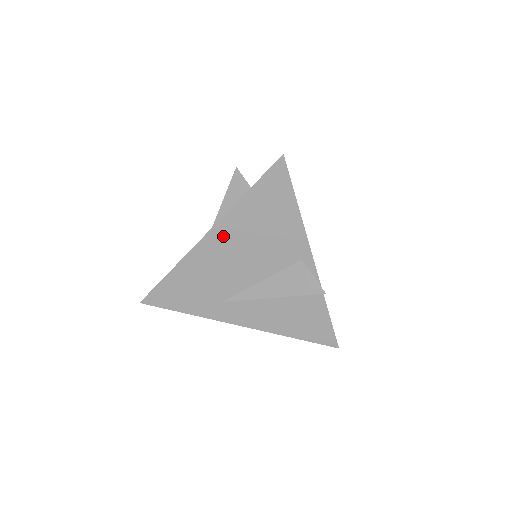
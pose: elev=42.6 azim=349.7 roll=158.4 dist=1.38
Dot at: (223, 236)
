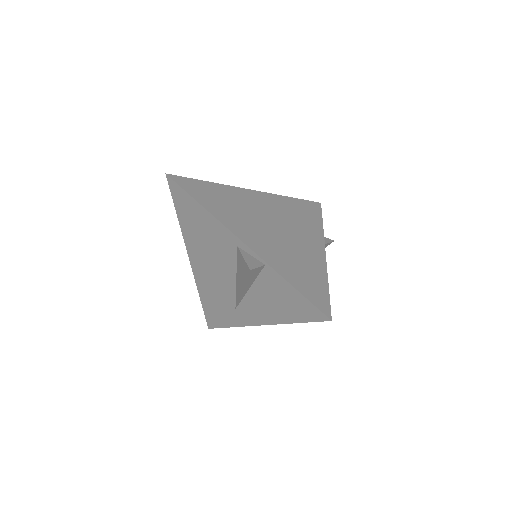
Dot at: (195, 255)
